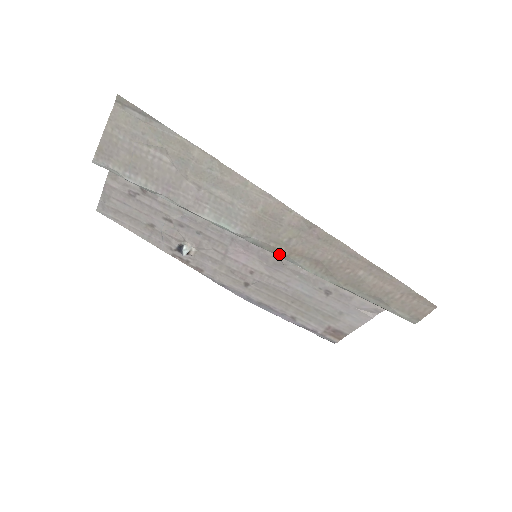
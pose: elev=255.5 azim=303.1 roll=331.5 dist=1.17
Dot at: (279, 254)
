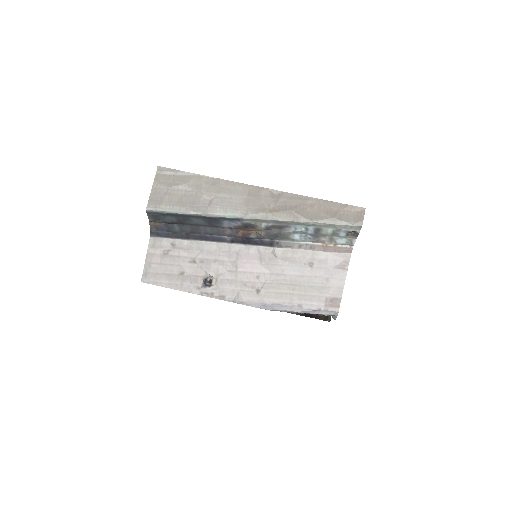
Dot at: (267, 218)
